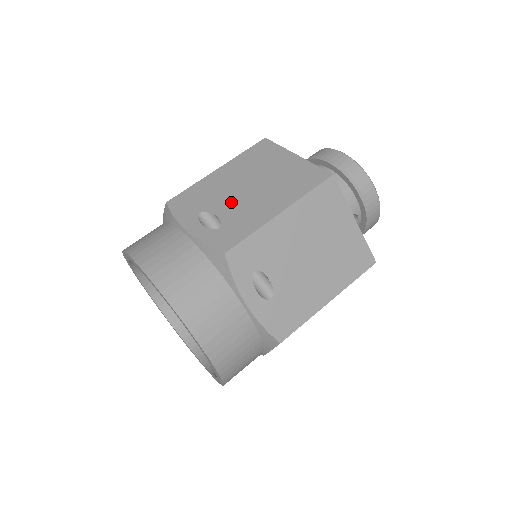
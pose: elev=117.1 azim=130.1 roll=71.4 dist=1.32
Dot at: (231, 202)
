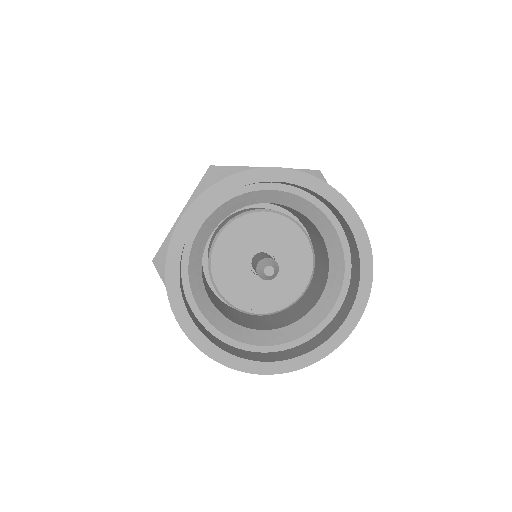
Dot at: occluded
